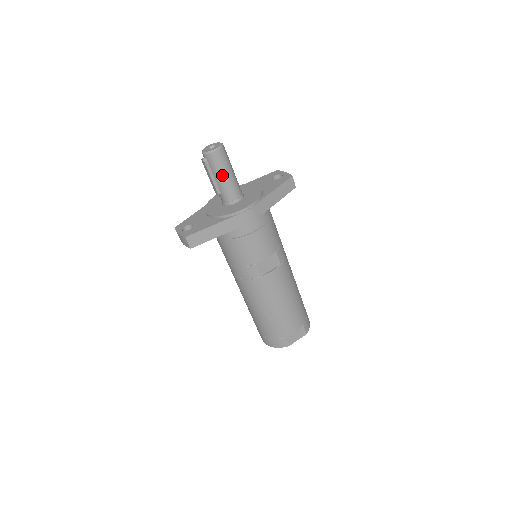
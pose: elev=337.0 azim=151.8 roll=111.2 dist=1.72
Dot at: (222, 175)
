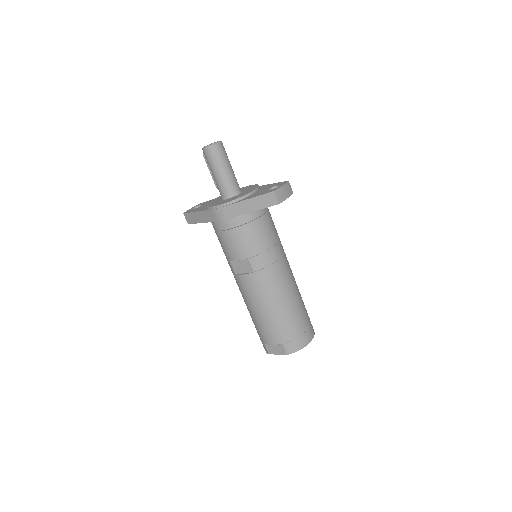
Dot at: (212, 171)
